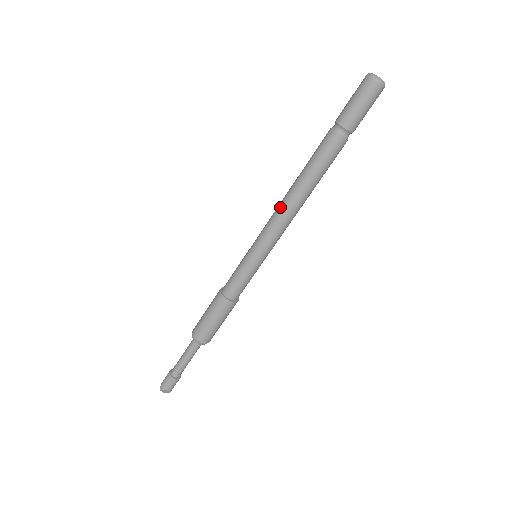
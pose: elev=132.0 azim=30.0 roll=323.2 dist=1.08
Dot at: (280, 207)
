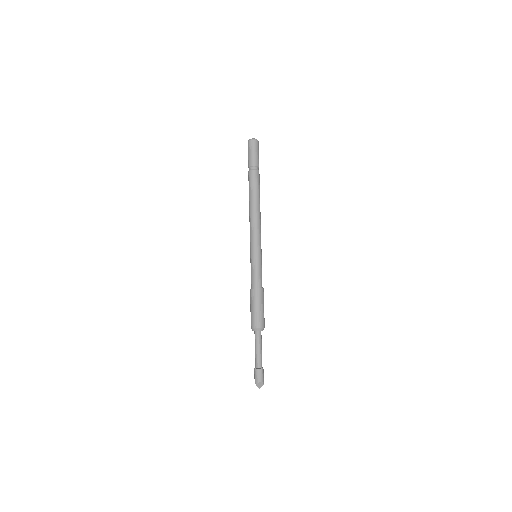
Dot at: (250, 221)
